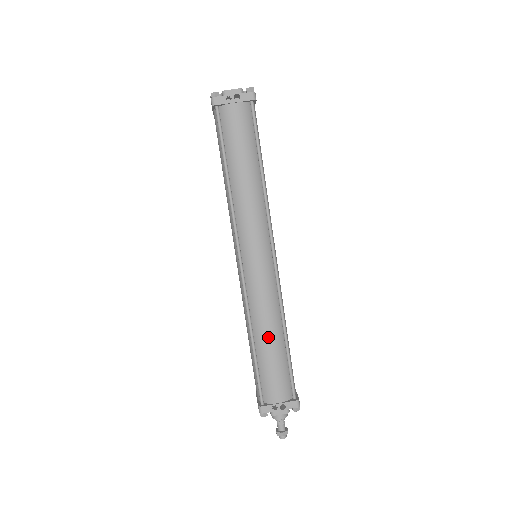
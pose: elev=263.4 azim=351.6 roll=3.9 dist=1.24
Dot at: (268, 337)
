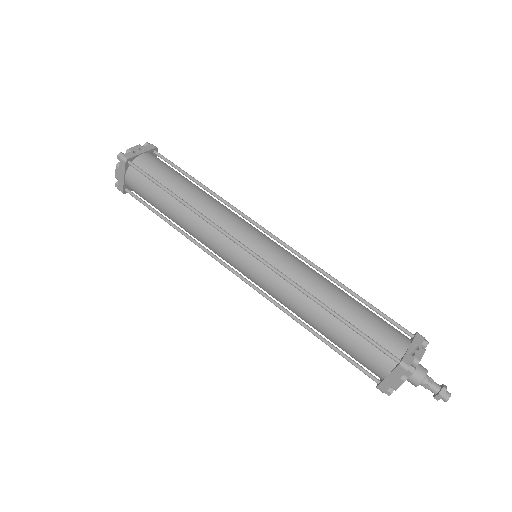
Dot at: (336, 295)
